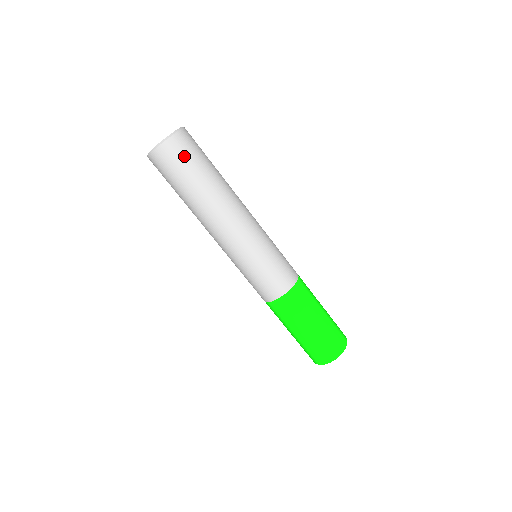
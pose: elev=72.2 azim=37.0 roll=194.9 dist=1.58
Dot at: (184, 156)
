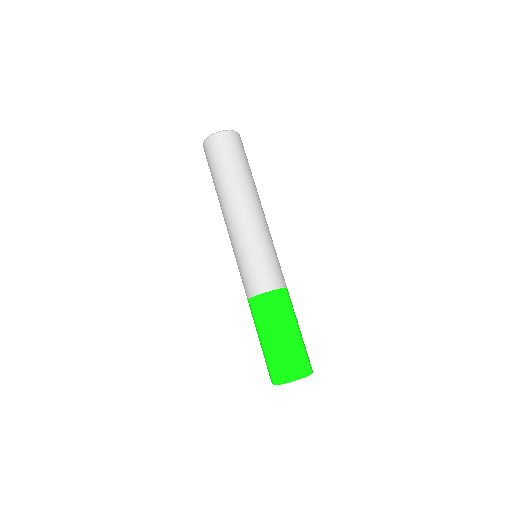
Dot at: (229, 148)
